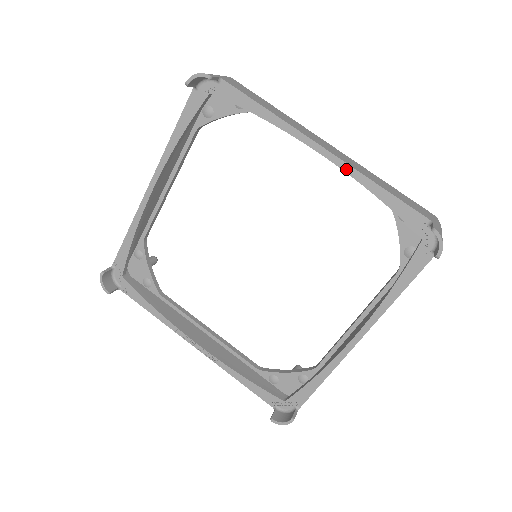
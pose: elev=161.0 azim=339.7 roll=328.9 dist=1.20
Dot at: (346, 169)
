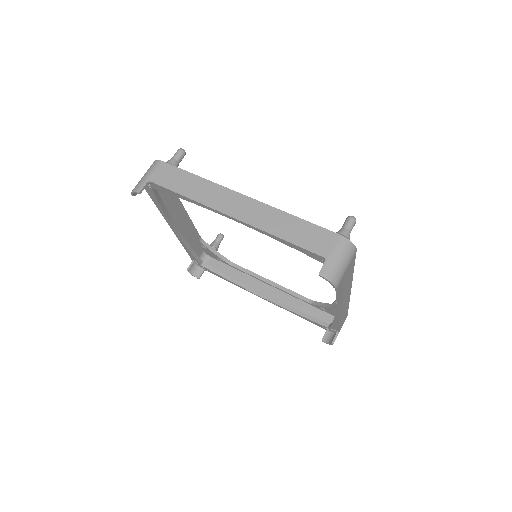
Dot at: (253, 228)
